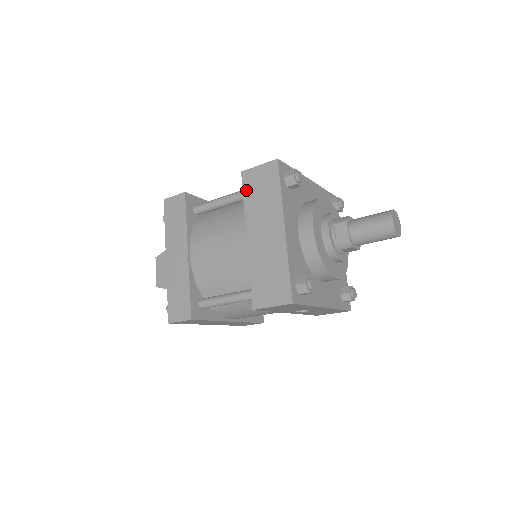
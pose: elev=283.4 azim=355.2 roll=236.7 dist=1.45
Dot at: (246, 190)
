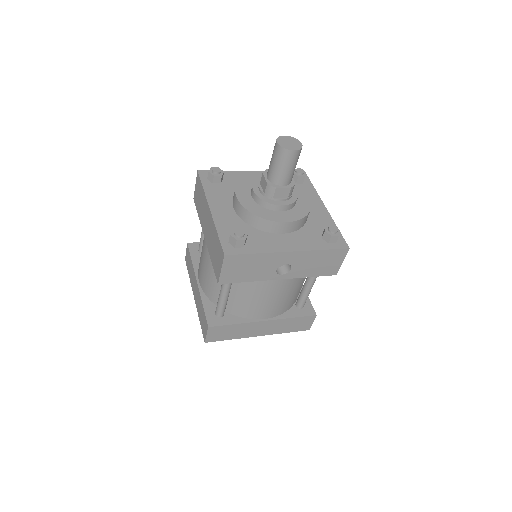
Dot at: (197, 207)
